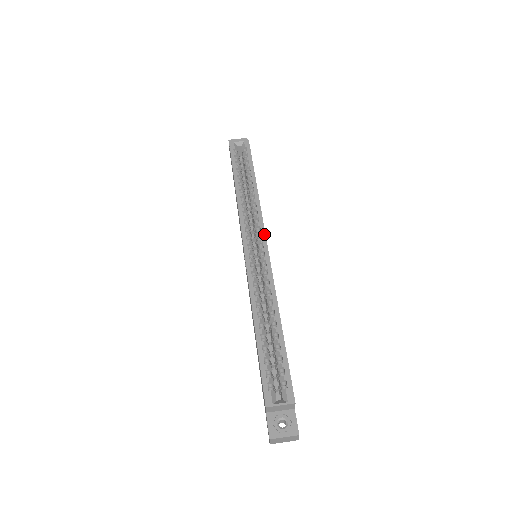
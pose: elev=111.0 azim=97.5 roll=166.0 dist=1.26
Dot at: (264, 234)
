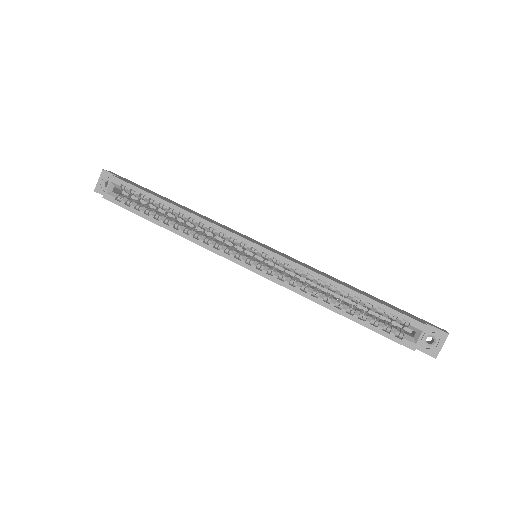
Dot at: (243, 239)
